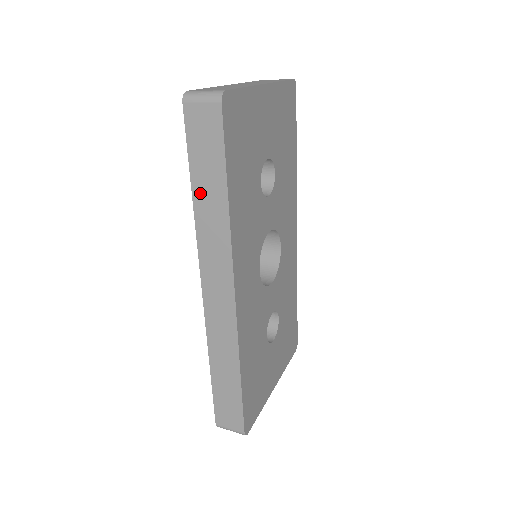
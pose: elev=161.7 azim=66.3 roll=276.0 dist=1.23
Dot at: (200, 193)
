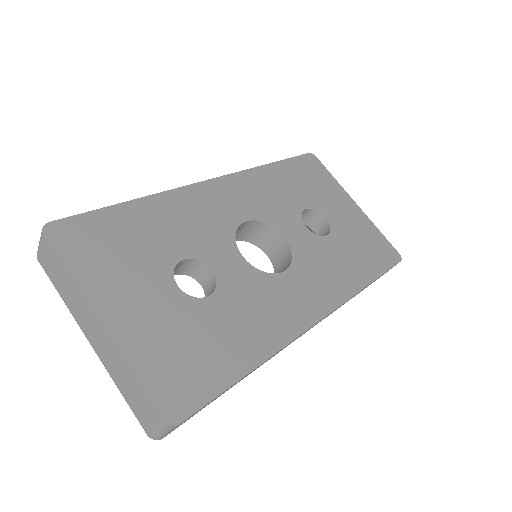
Dot at: occluded
